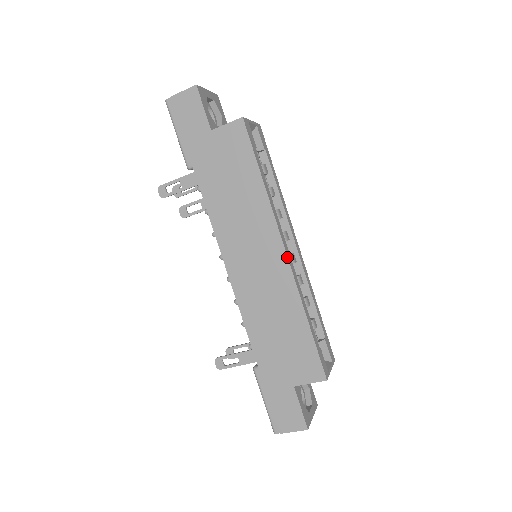
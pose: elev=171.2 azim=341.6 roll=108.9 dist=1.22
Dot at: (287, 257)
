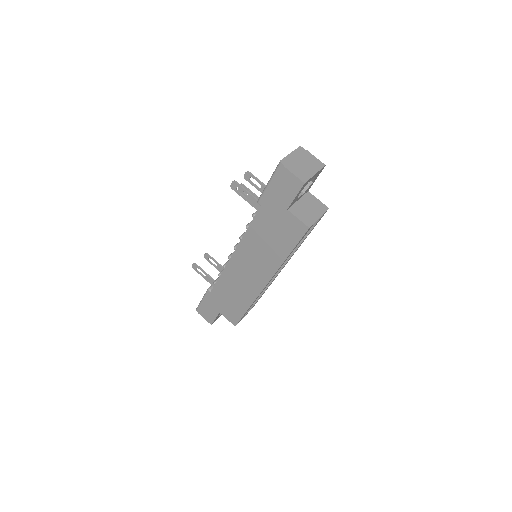
Dot at: (264, 287)
